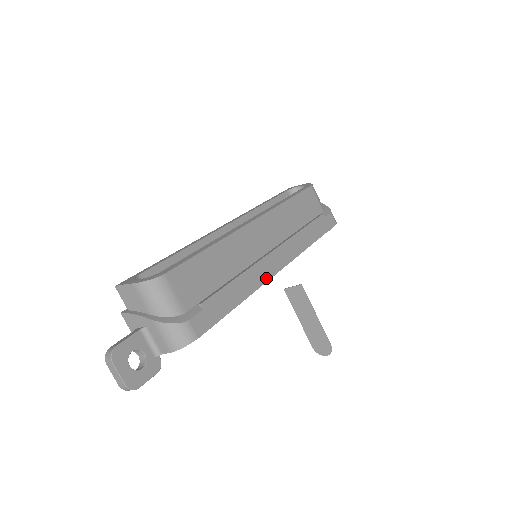
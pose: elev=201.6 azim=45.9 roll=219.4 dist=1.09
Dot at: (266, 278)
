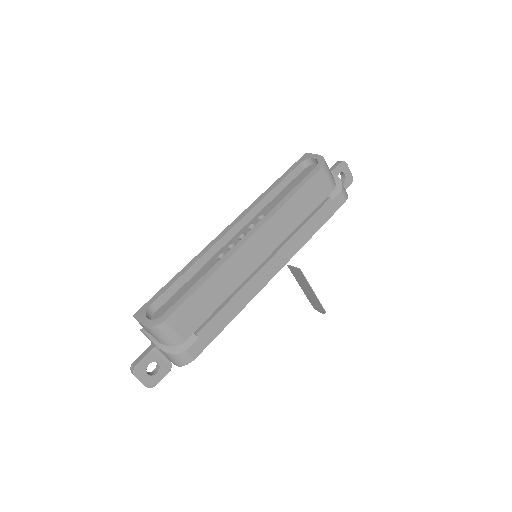
Dot at: (258, 290)
